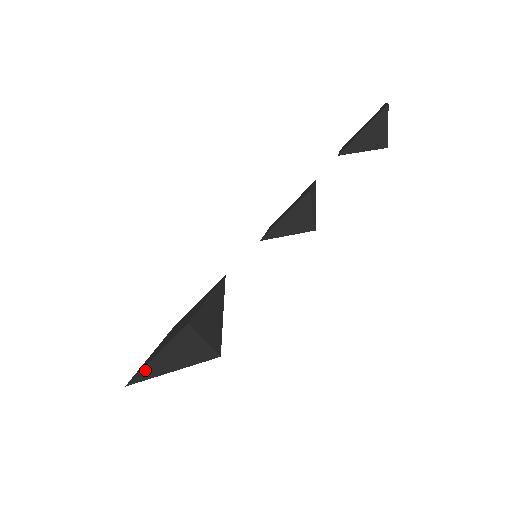
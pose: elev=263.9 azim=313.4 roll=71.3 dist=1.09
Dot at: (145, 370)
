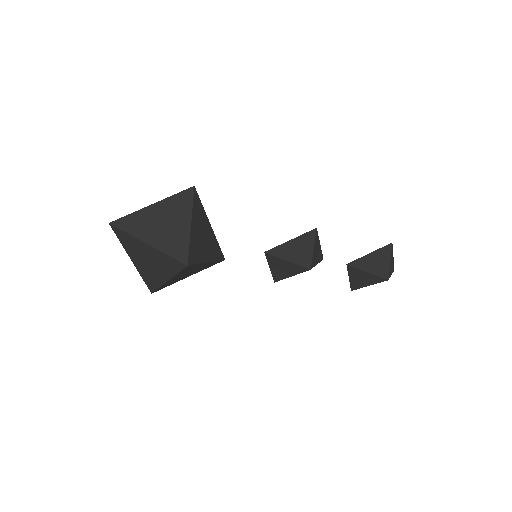
Dot at: (135, 216)
